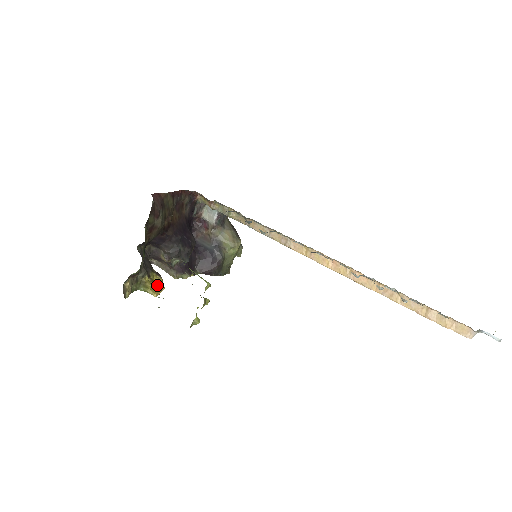
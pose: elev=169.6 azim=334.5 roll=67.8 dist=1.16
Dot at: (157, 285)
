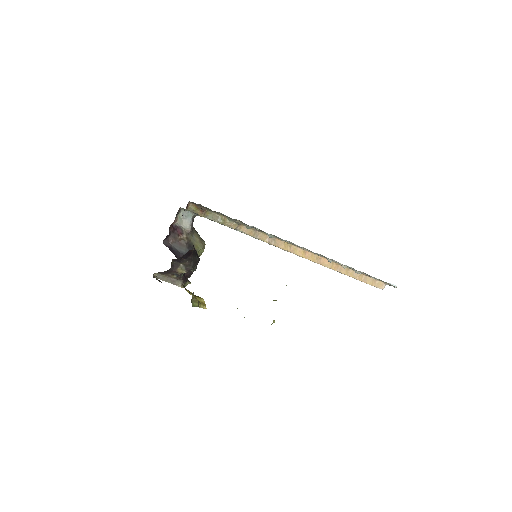
Dot at: (202, 298)
